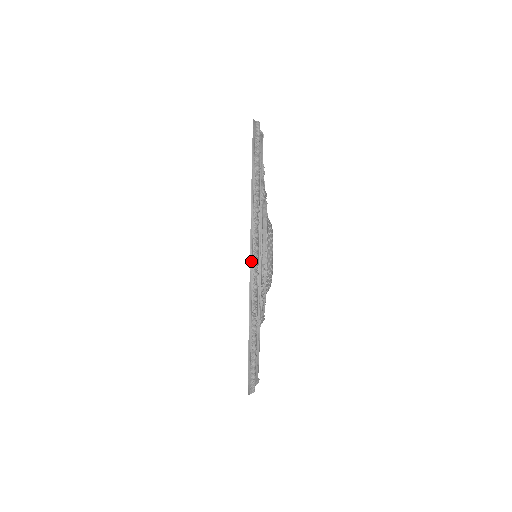
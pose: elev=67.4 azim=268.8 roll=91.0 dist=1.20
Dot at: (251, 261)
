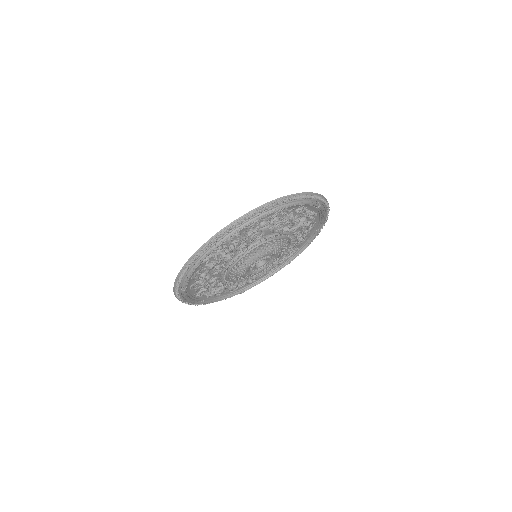
Dot at: occluded
